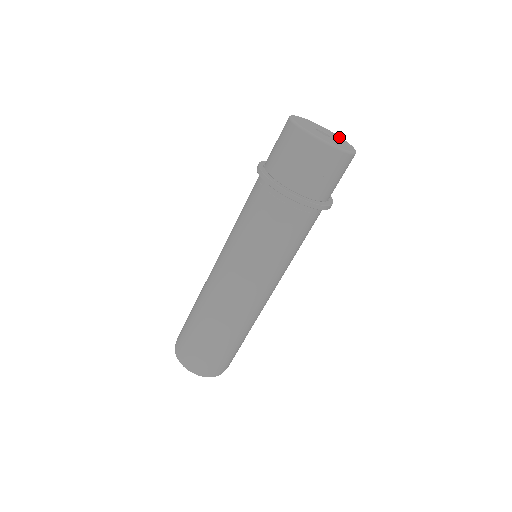
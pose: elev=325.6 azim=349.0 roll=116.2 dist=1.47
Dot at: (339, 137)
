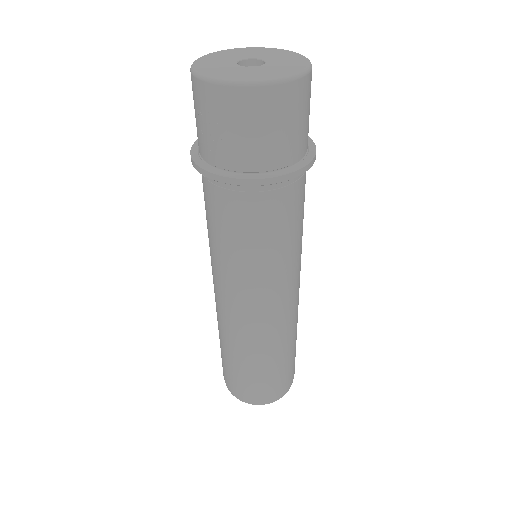
Dot at: (299, 64)
